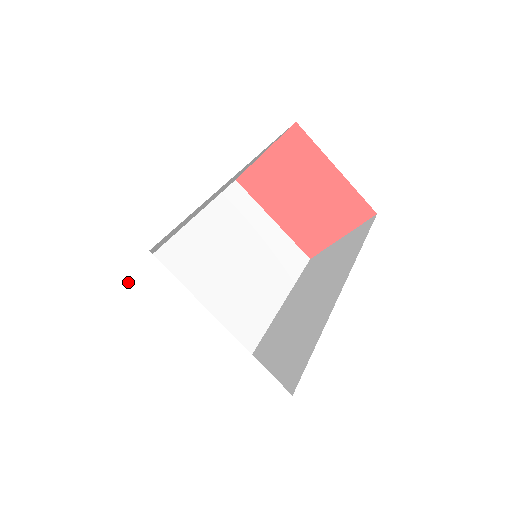
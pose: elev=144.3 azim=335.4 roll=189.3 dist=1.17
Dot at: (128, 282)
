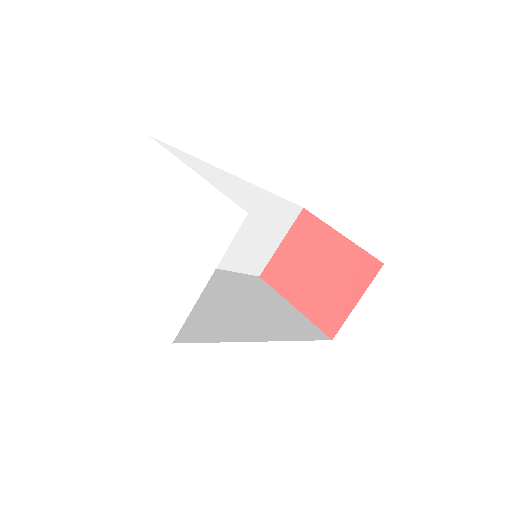
Dot at: (130, 179)
